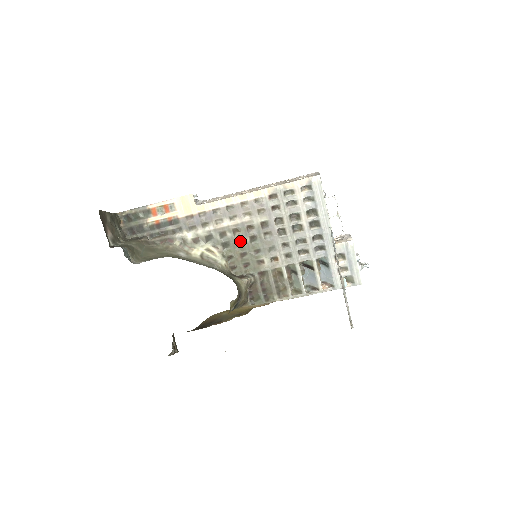
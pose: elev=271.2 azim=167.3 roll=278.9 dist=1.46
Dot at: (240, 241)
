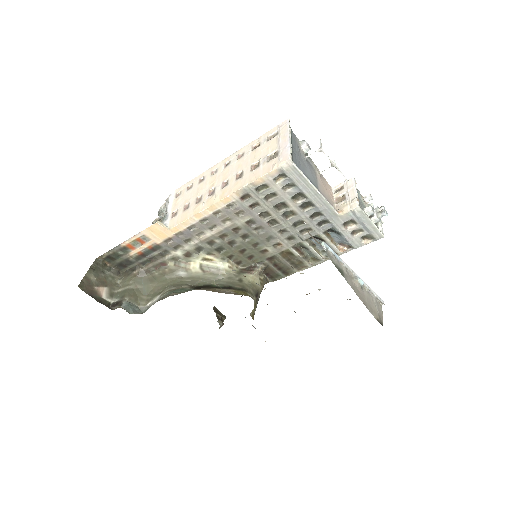
Dot at: (233, 242)
